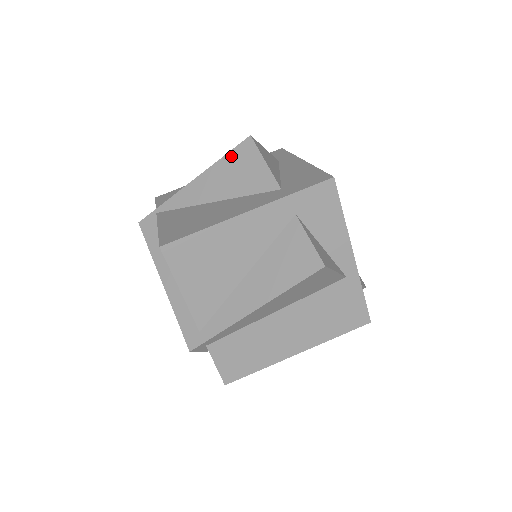
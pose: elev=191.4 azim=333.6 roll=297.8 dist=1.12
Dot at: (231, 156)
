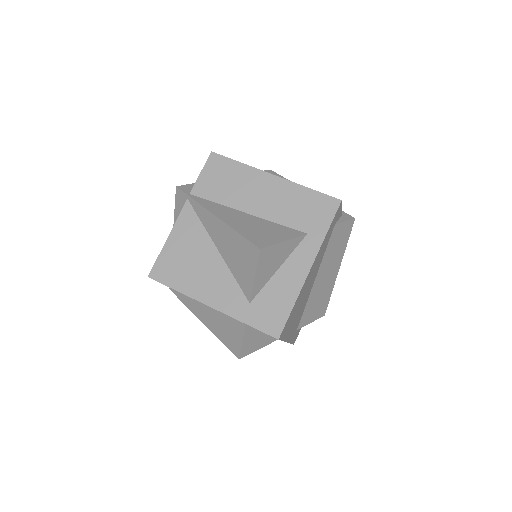
Dot at: (242, 241)
